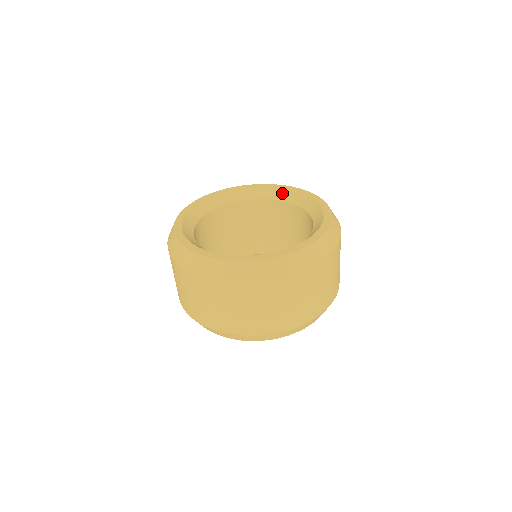
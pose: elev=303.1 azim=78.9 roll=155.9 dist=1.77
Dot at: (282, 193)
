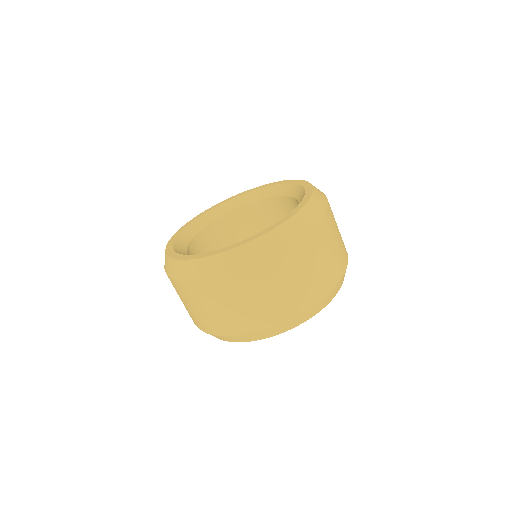
Dot at: (219, 210)
